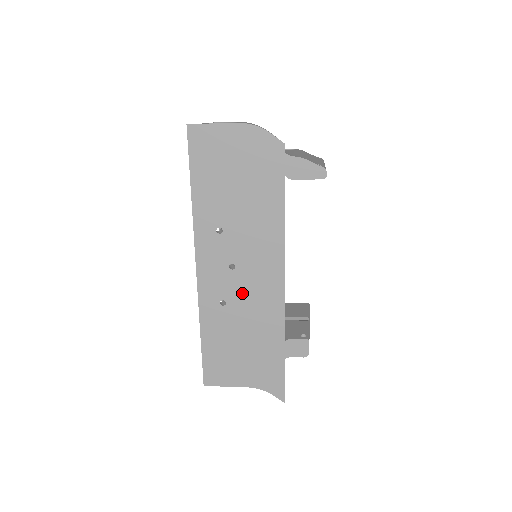
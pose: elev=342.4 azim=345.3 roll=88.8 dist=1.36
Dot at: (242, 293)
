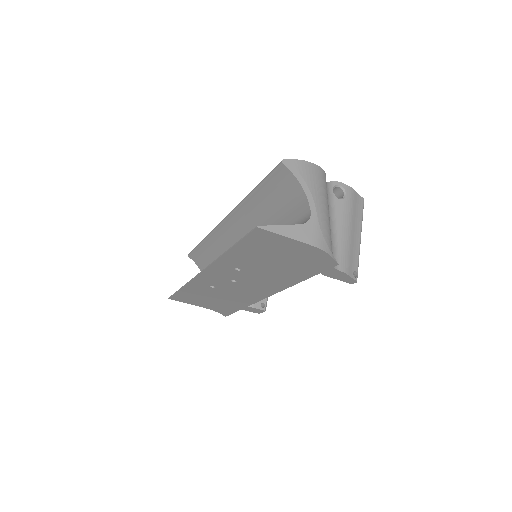
Dot at: (232, 289)
